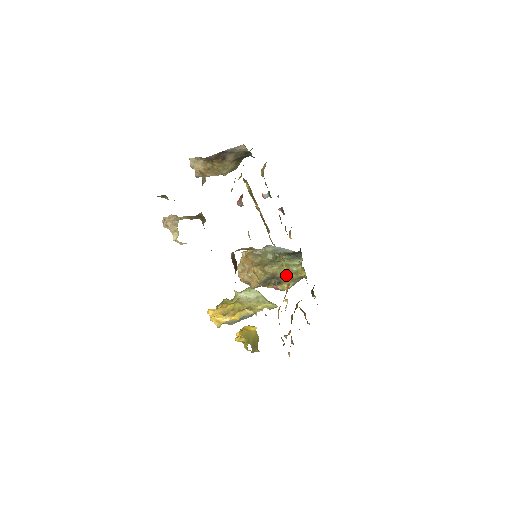
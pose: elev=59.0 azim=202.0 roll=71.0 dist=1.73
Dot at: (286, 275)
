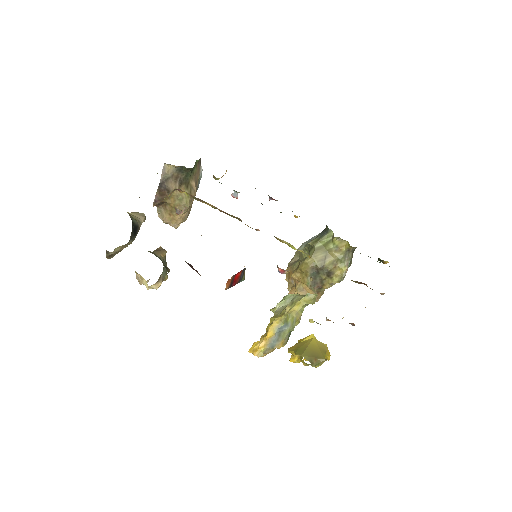
Dot at: (328, 259)
